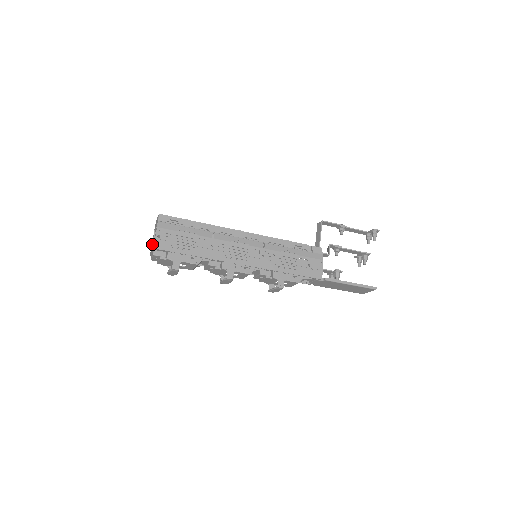
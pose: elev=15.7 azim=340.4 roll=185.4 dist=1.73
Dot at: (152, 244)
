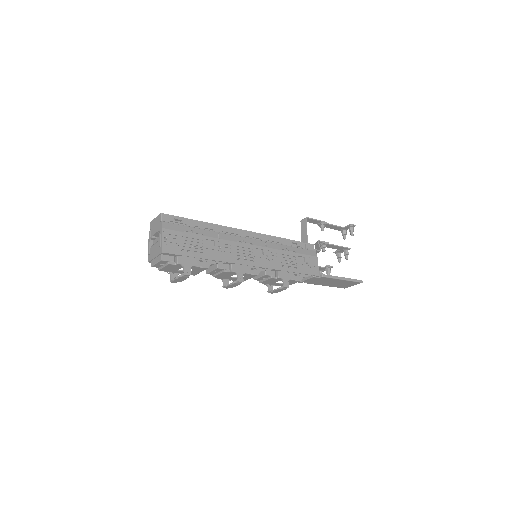
Dot at: (152, 248)
